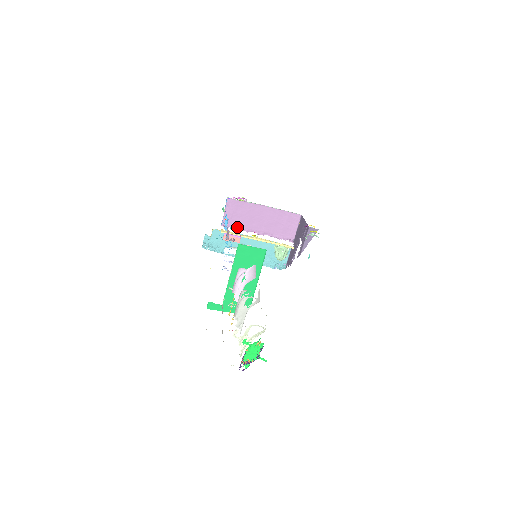
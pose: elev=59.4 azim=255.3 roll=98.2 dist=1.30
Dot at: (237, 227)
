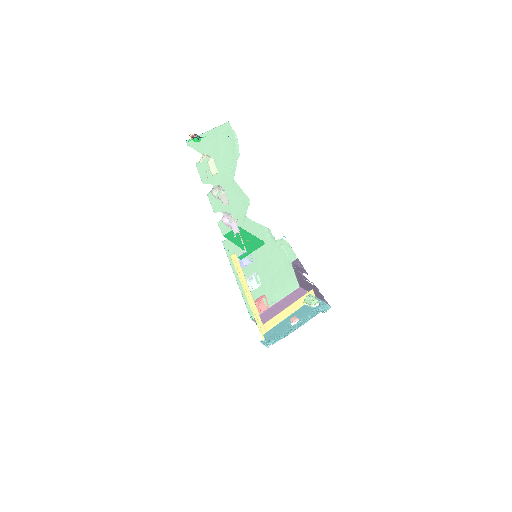
Dot at: occluded
